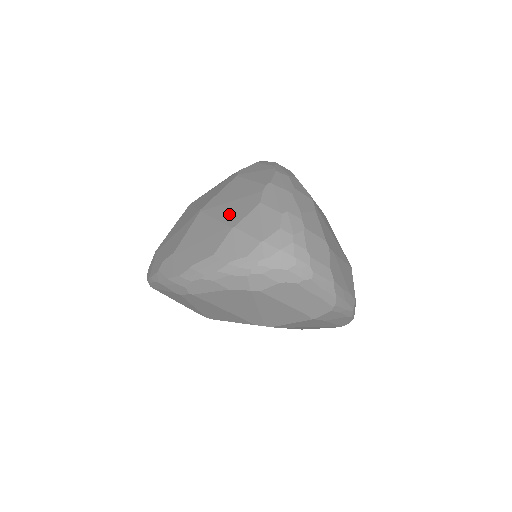
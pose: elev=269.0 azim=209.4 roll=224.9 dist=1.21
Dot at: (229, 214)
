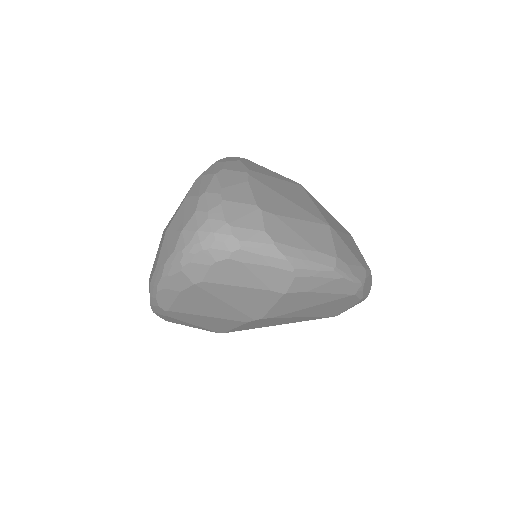
Dot at: (170, 221)
